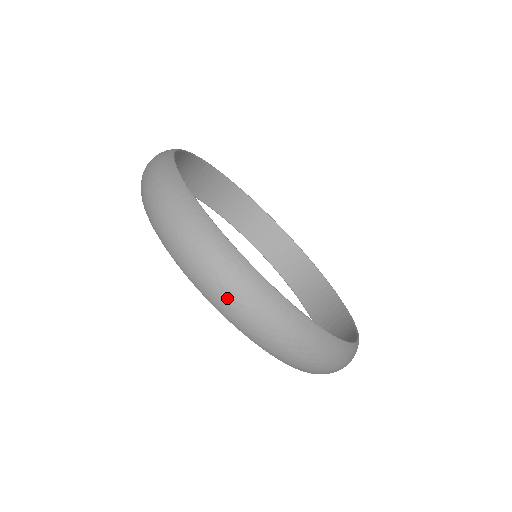
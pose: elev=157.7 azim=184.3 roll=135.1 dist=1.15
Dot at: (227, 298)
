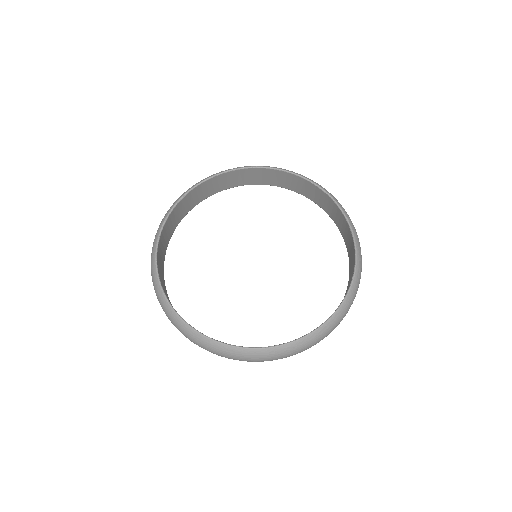
Dot at: occluded
